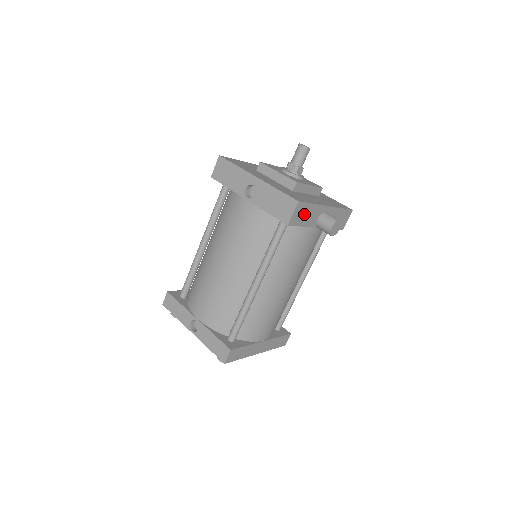
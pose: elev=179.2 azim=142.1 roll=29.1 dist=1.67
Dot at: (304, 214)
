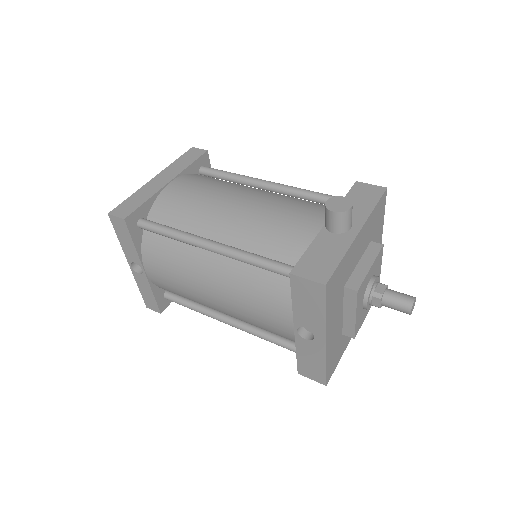
Dot at: occluded
